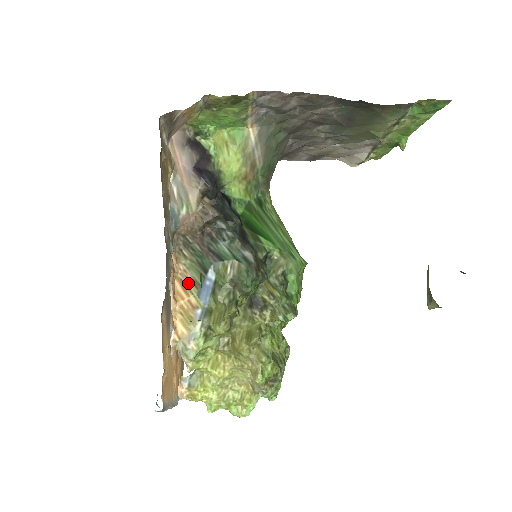
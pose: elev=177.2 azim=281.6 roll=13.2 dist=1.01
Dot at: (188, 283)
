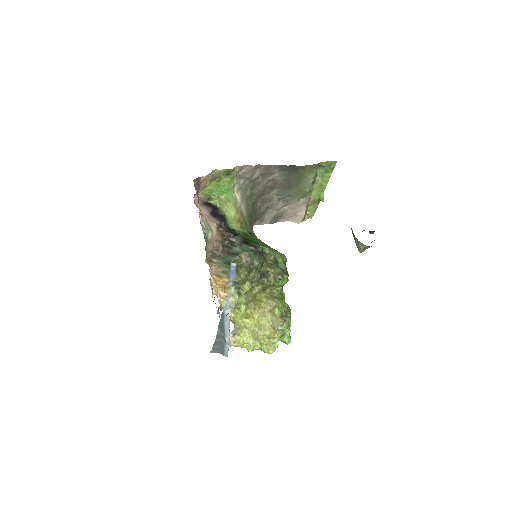
Dot at: (220, 274)
